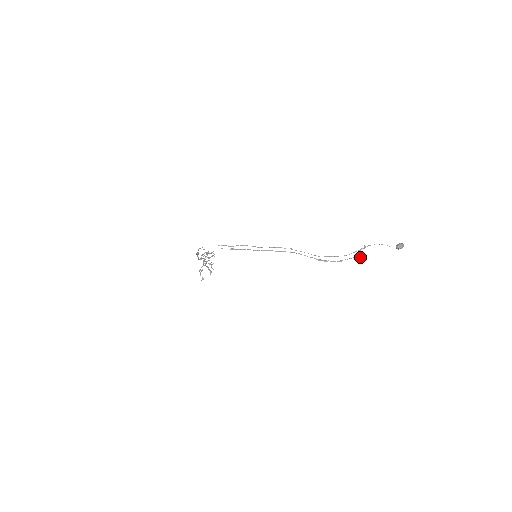
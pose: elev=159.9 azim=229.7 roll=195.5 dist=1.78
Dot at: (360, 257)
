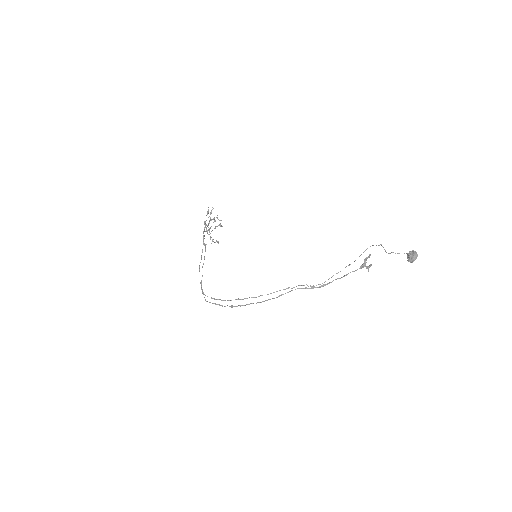
Dot at: (367, 266)
